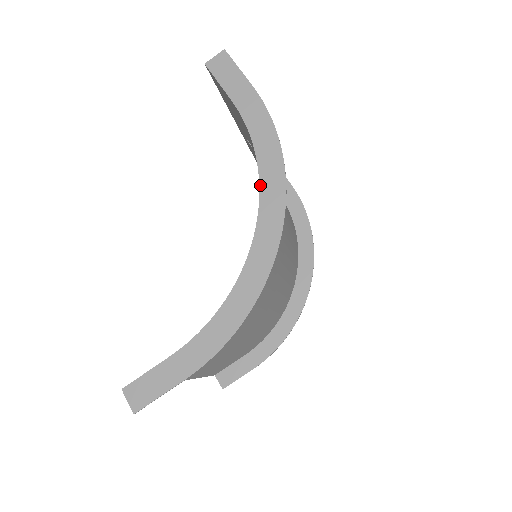
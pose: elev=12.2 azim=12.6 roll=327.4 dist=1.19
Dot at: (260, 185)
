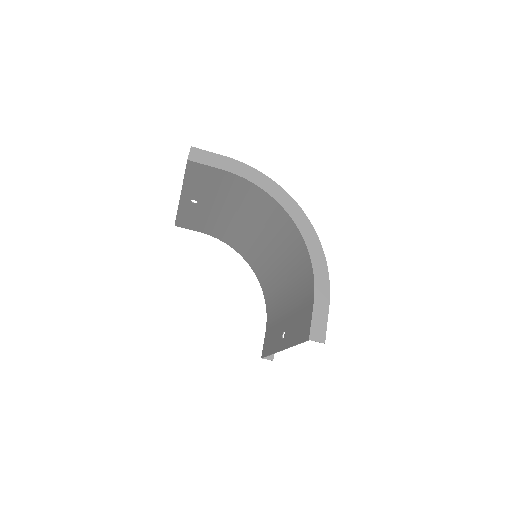
Dot at: (275, 199)
